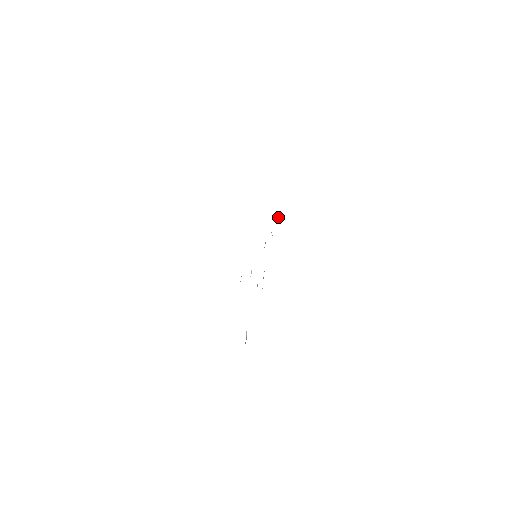
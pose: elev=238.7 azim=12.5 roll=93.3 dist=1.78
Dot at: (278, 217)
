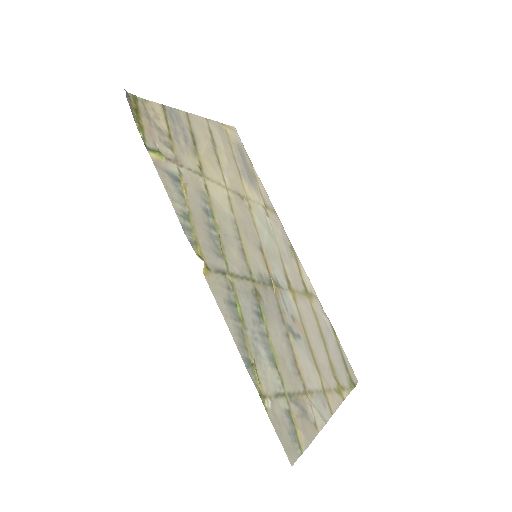
Dot at: (158, 151)
